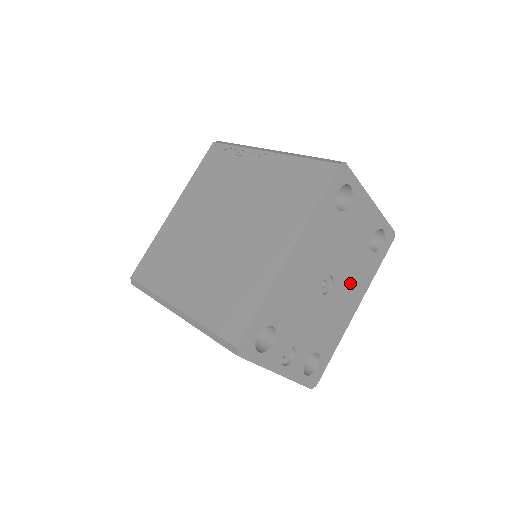
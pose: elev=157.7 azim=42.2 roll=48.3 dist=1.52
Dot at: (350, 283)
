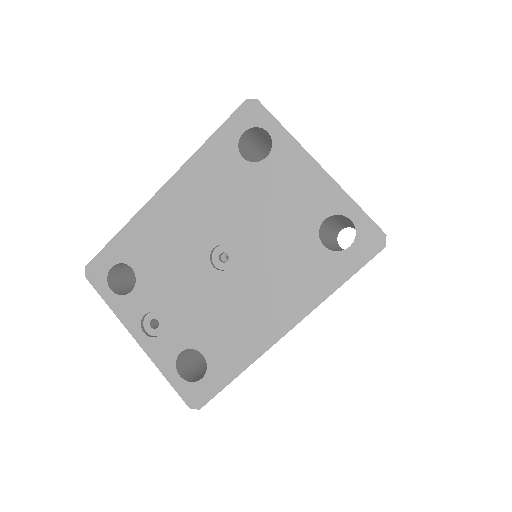
Dot at: (271, 277)
